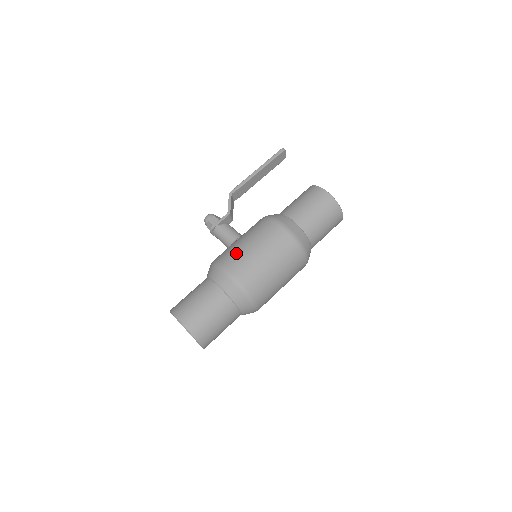
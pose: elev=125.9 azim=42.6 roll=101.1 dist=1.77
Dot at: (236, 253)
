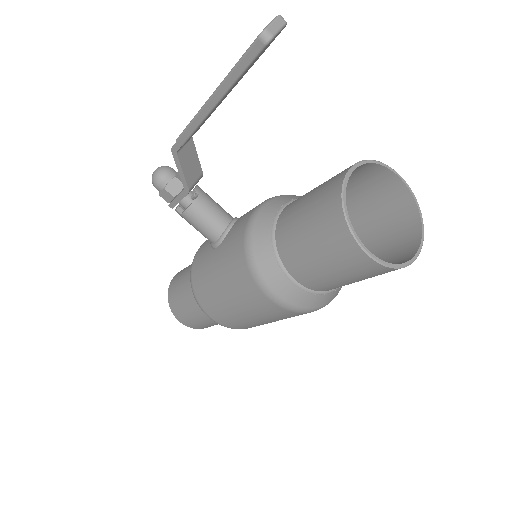
Dot at: (213, 303)
